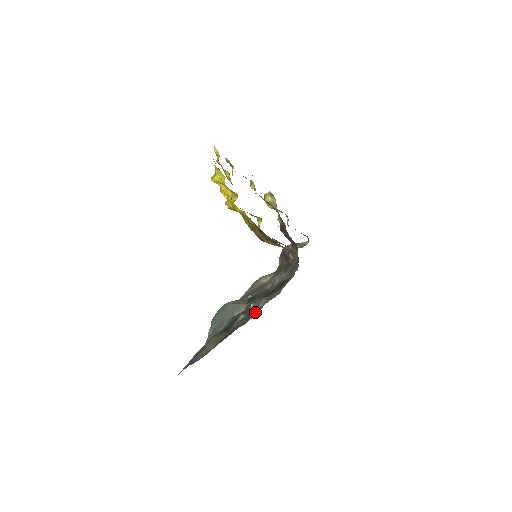
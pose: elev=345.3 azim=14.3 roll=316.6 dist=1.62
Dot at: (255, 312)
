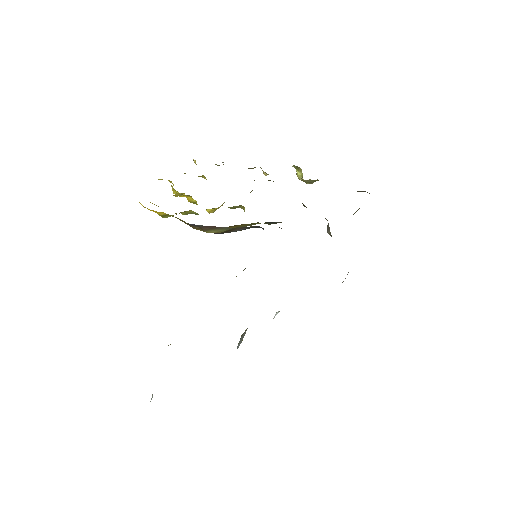
Dot at: occluded
